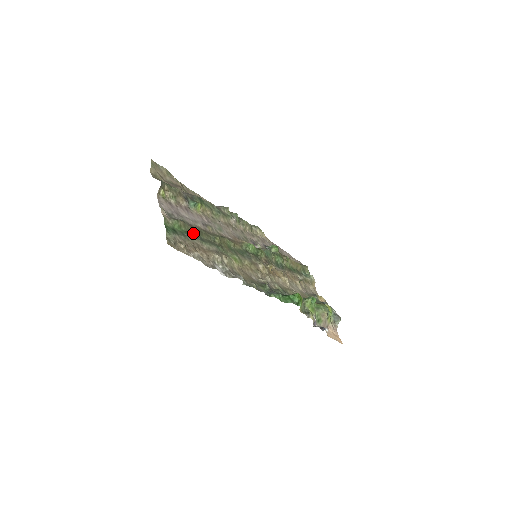
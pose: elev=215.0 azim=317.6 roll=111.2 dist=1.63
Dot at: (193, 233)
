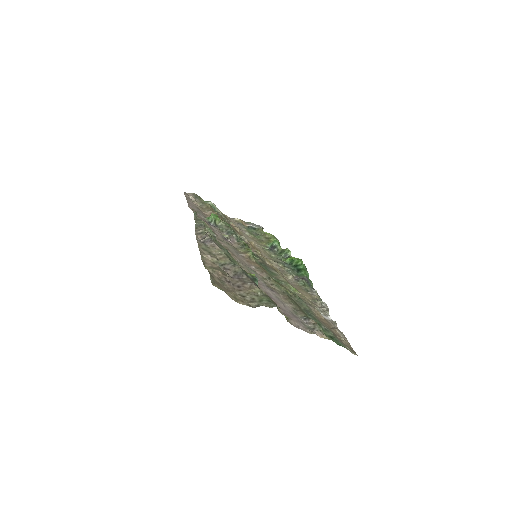
Dot at: (307, 315)
